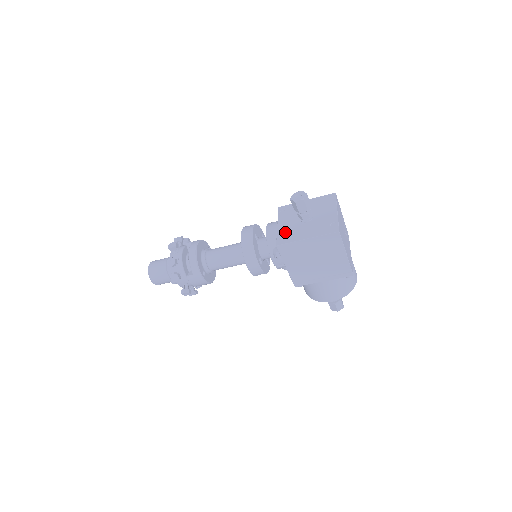
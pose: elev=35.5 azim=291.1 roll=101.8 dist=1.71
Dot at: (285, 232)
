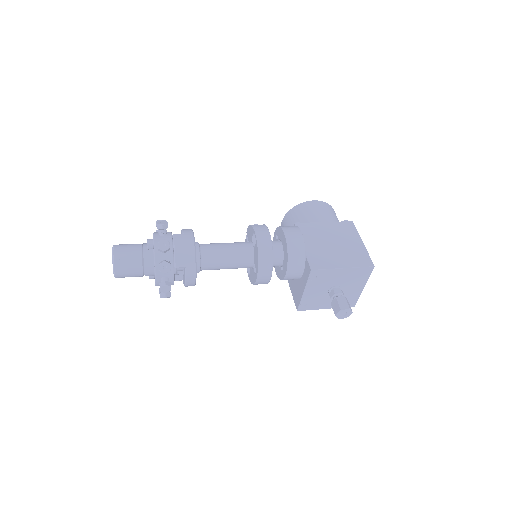
Dot at: (310, 301)
